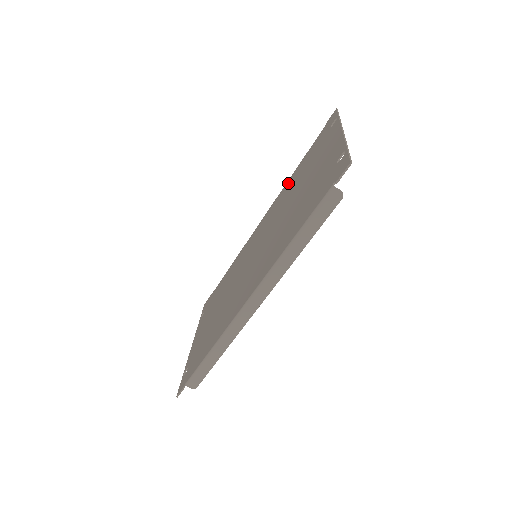
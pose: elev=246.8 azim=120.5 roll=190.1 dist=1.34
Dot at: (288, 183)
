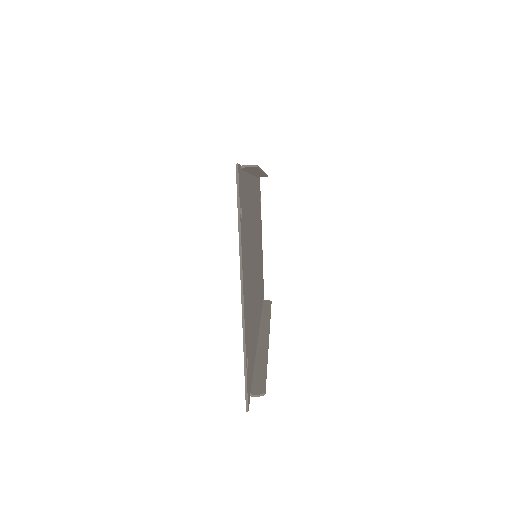
Dot at: occluded
